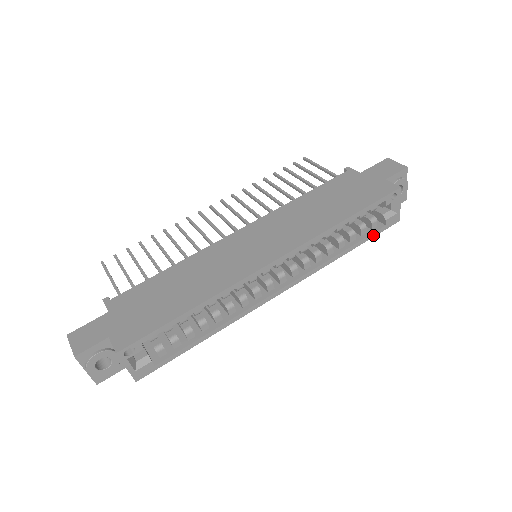
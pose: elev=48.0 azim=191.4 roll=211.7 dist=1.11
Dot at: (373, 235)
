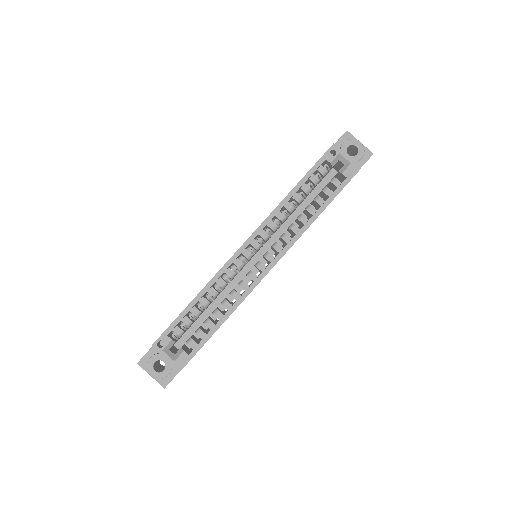
Dot at: (339, 190)
